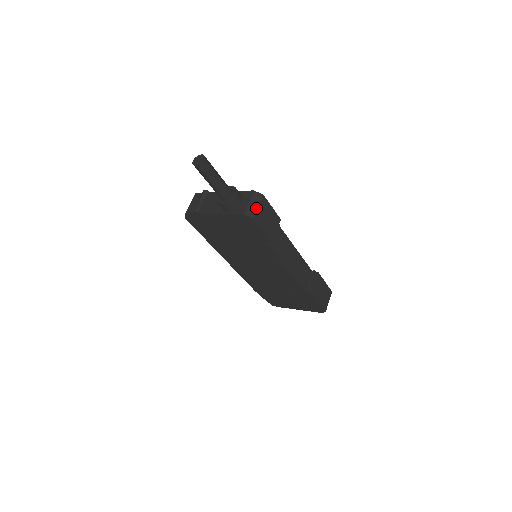
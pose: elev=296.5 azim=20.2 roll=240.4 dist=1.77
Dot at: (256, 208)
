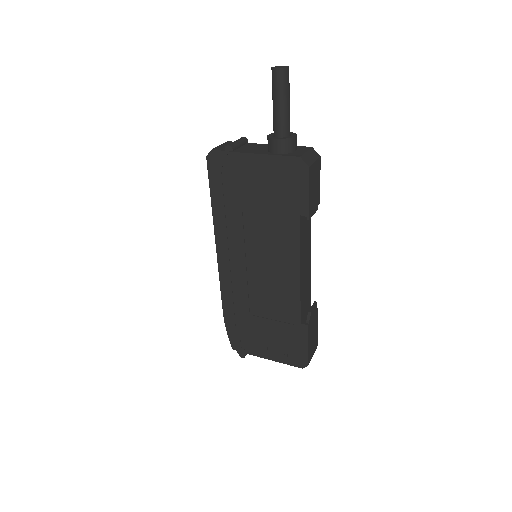
Dot at: (313, 161)
